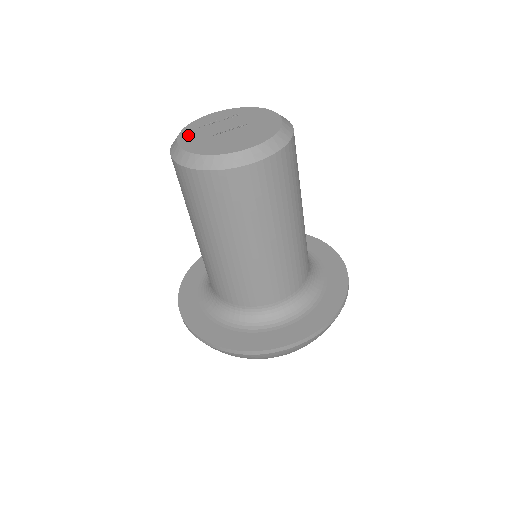
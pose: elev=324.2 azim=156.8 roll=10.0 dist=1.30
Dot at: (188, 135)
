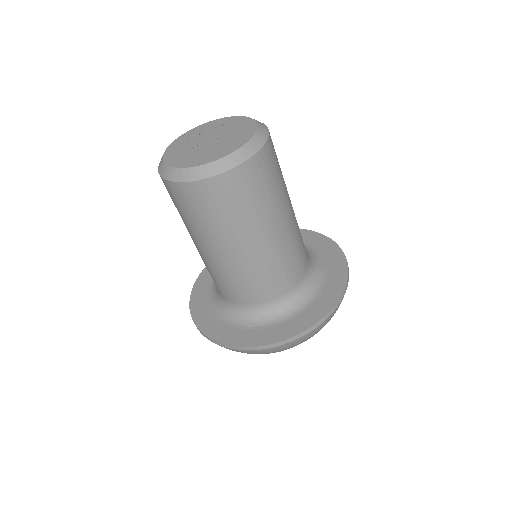
Dot at: (175, 147)
